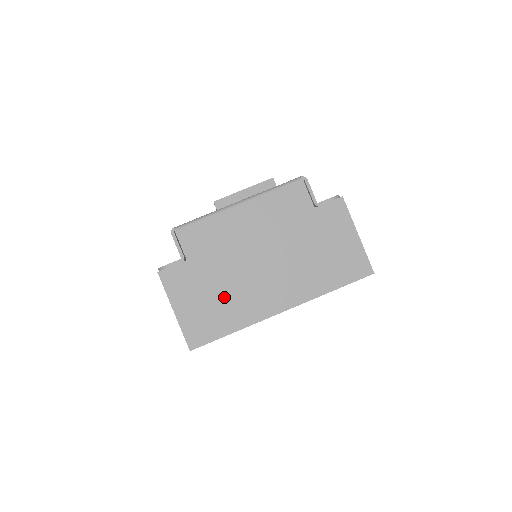
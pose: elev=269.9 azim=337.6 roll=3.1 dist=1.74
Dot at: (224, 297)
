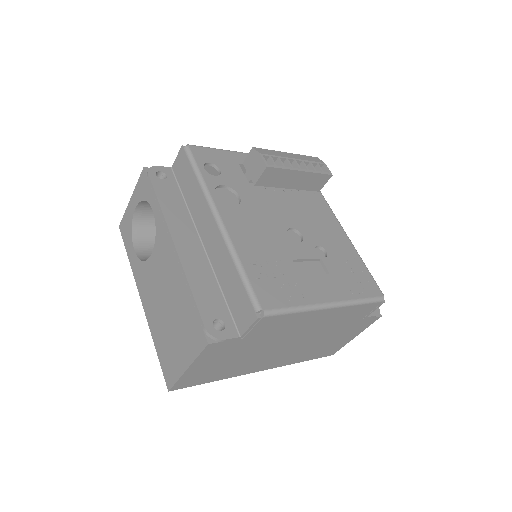
Dot at: (237, 362)
